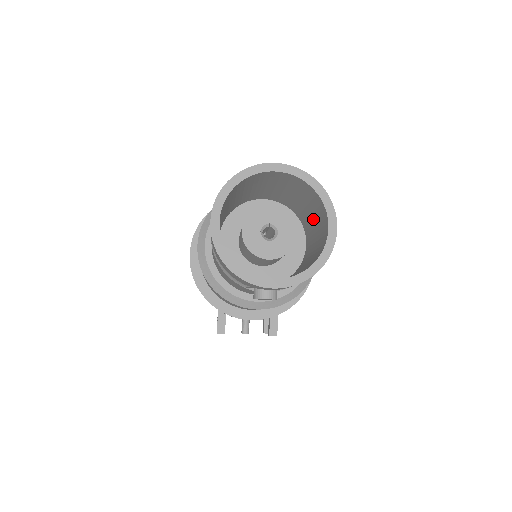
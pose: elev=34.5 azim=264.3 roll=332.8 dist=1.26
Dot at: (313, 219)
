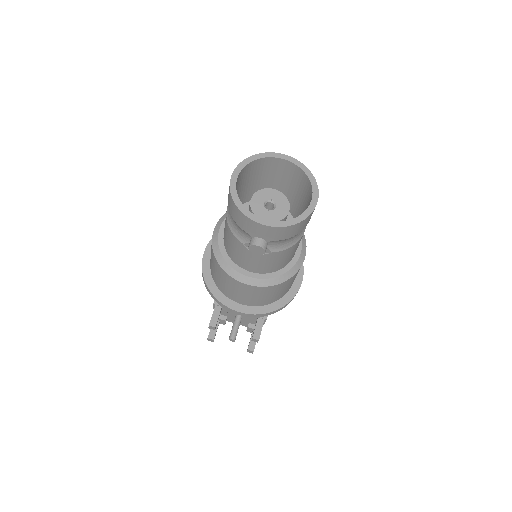
Dot at: (303, 207)
